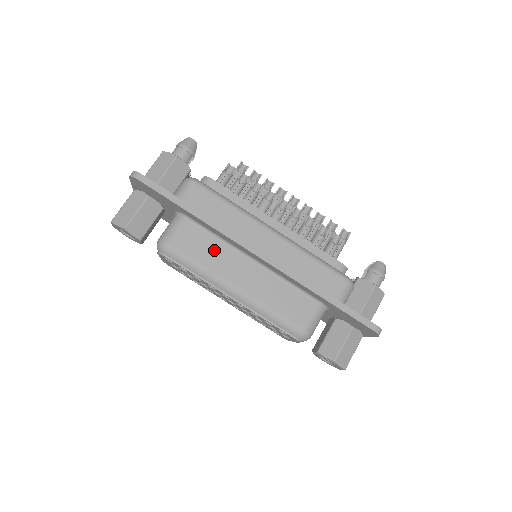
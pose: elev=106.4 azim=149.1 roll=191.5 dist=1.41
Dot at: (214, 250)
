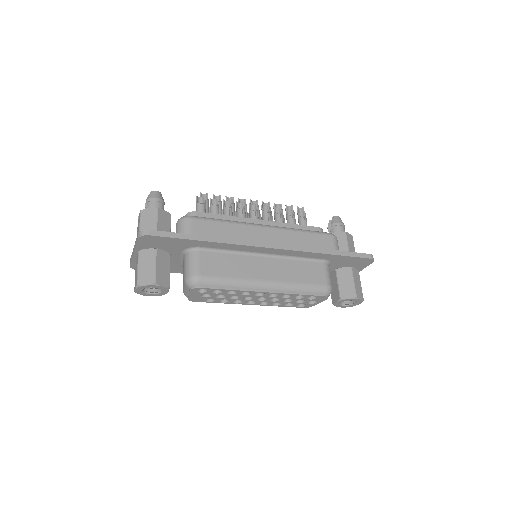
Dot at: (234, 263)
